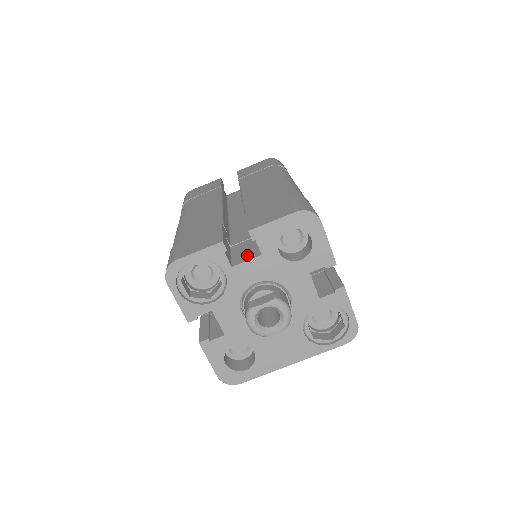
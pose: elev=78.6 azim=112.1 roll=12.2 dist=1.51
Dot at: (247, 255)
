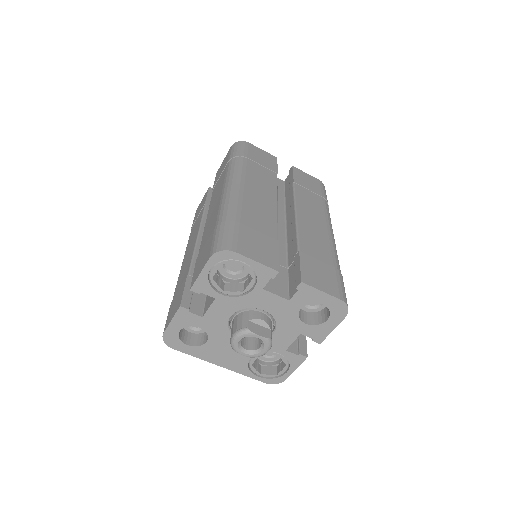
Dot at: (278, 287)
